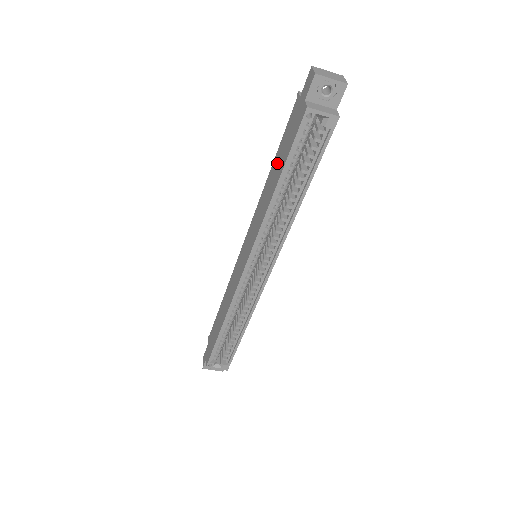
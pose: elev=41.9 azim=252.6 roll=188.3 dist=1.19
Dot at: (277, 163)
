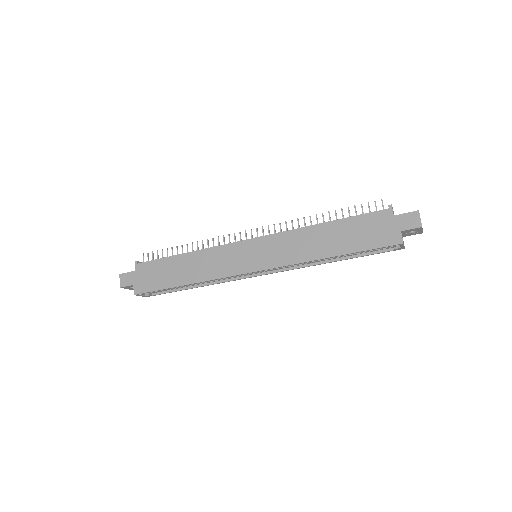
Dot at: (340, 234)
